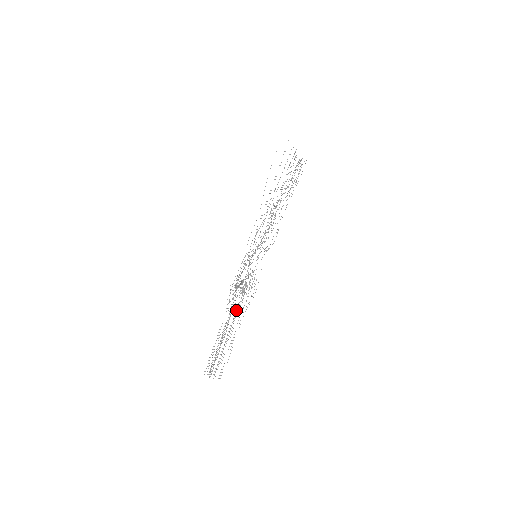
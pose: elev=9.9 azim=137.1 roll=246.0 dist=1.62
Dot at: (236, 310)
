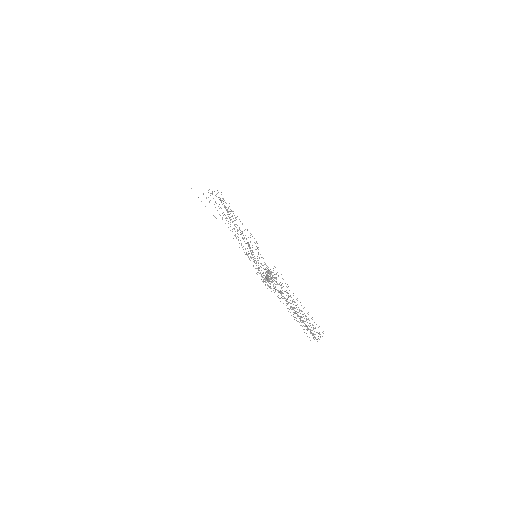
Dot at: occluded
